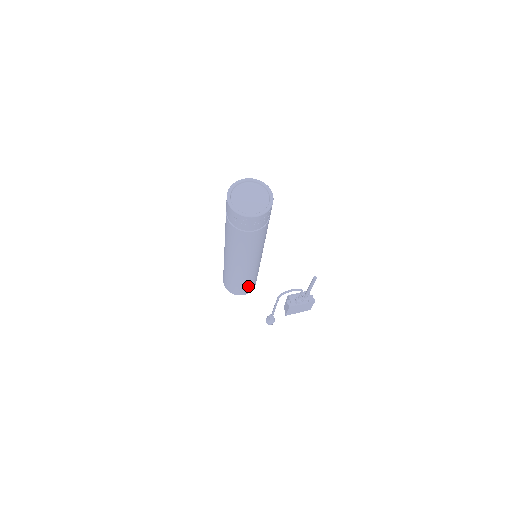
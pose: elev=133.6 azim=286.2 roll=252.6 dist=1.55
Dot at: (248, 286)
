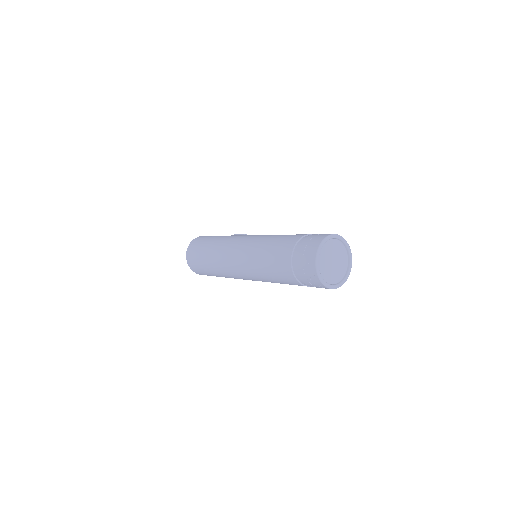
Dot at: occluded
